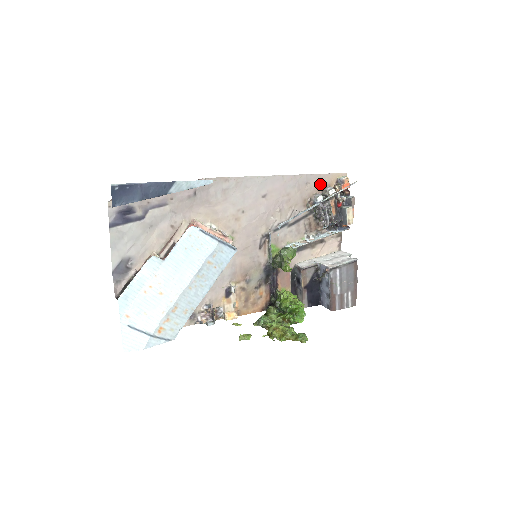
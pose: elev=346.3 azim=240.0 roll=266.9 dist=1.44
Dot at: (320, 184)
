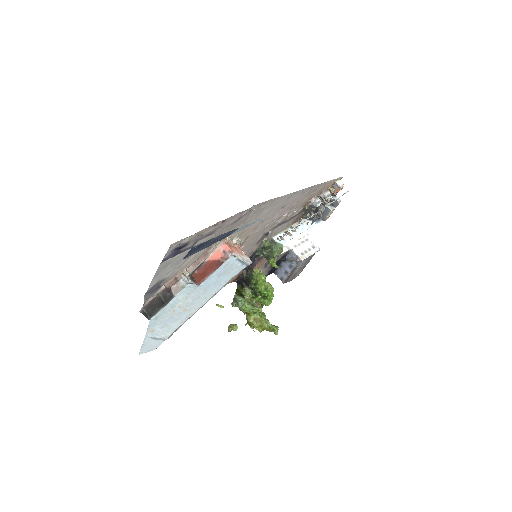
Dot at: (322, 188)
